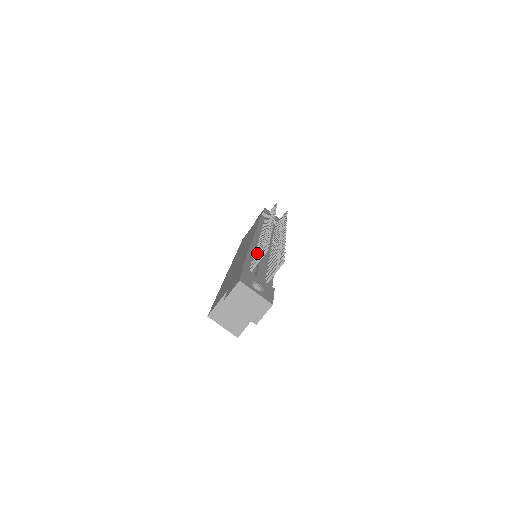
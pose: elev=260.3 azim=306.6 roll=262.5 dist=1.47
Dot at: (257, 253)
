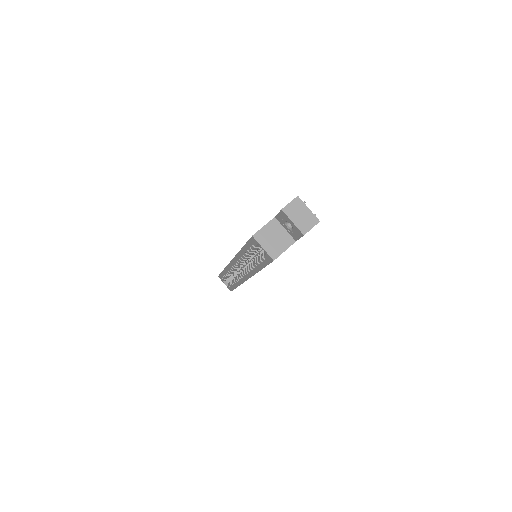
Dot at: occluded
